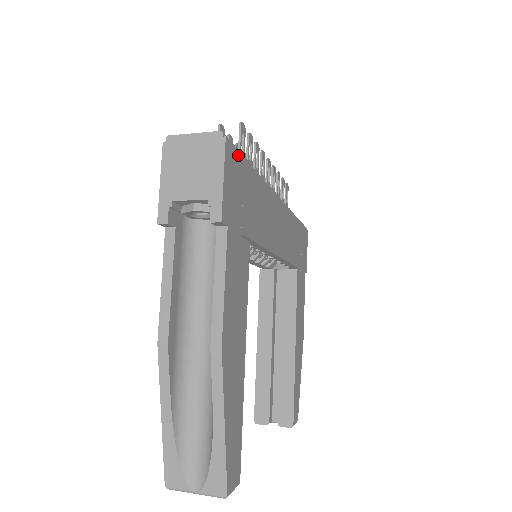
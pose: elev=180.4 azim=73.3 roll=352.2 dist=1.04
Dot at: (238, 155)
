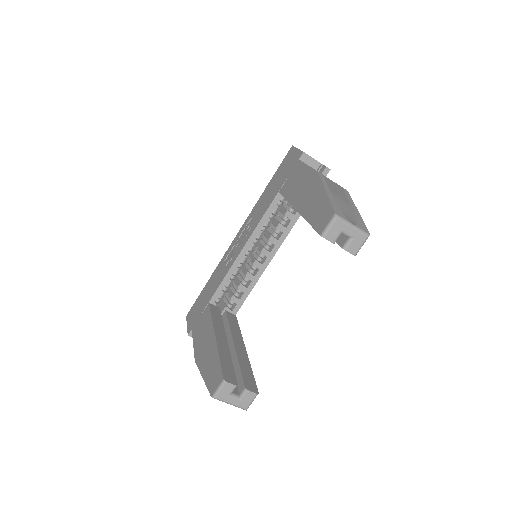
Dot at: occluded
